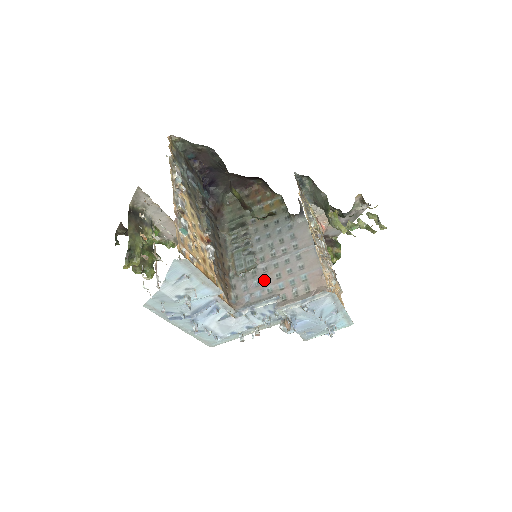
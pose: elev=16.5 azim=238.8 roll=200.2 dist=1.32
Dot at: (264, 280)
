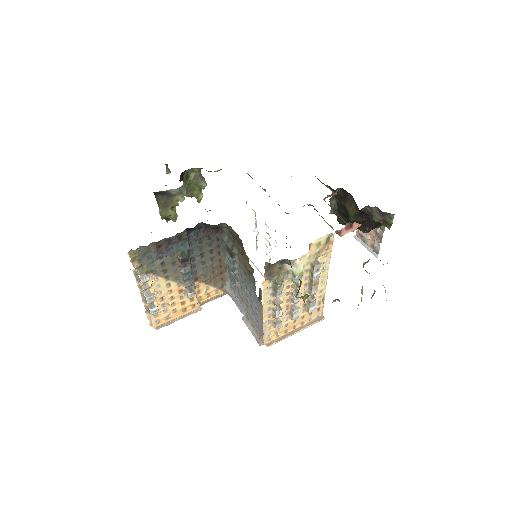
Dot at: (241, 298)
